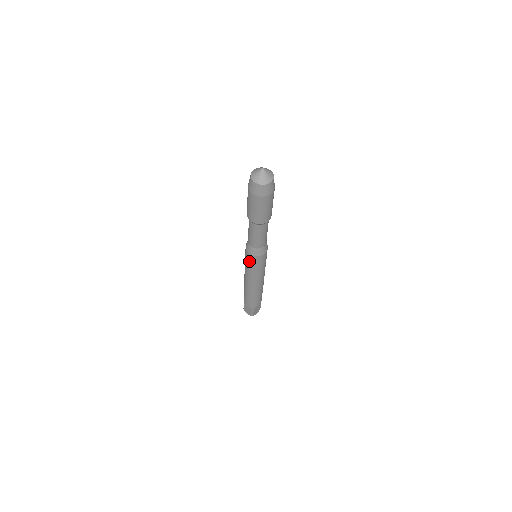
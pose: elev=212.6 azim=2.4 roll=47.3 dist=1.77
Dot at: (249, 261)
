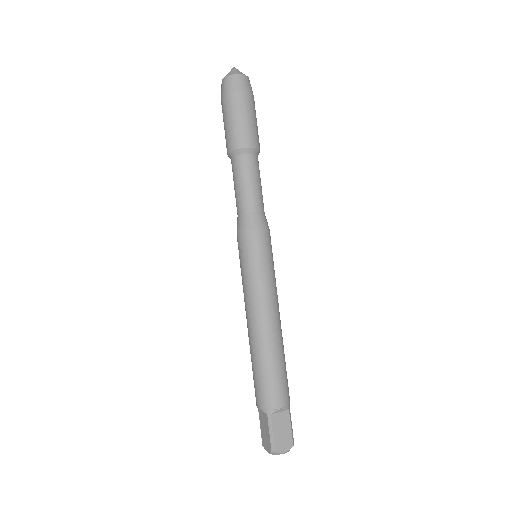
Dot at: (240, 252)
